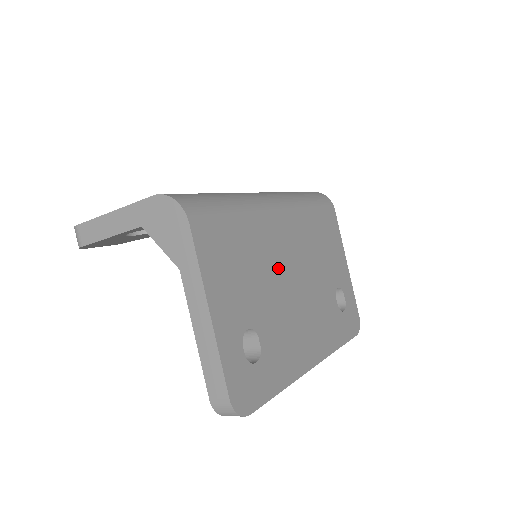
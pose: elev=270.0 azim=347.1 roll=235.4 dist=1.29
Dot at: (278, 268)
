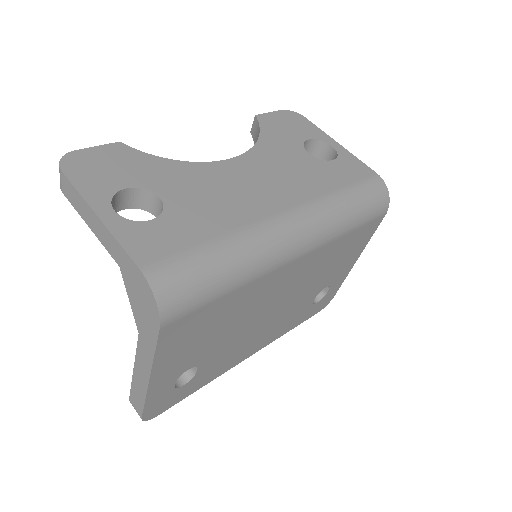
Dot at: (259, 308)
